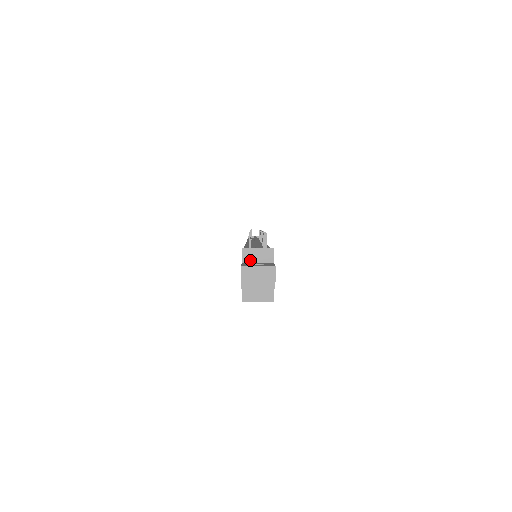
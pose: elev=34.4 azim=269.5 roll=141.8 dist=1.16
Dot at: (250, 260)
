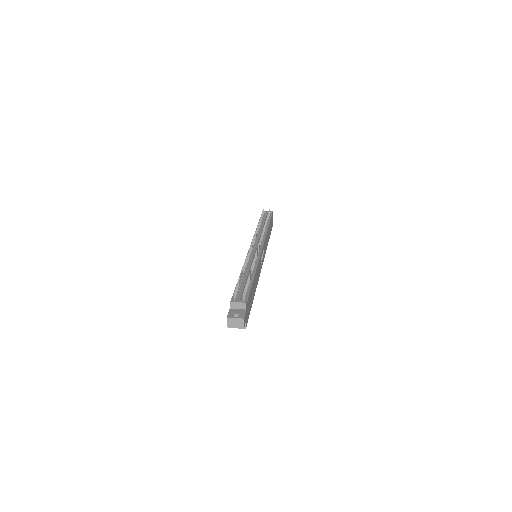
Dot at: (234, 307)
